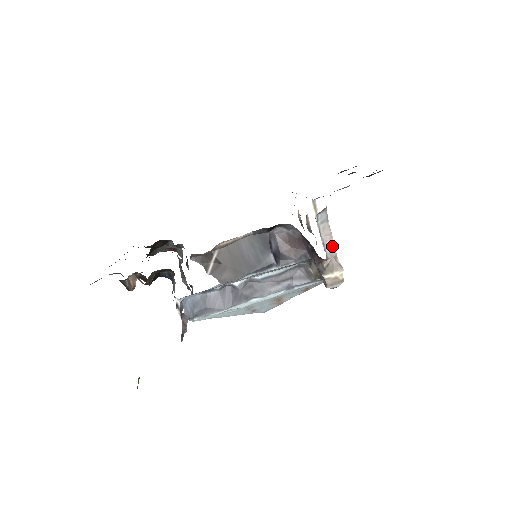
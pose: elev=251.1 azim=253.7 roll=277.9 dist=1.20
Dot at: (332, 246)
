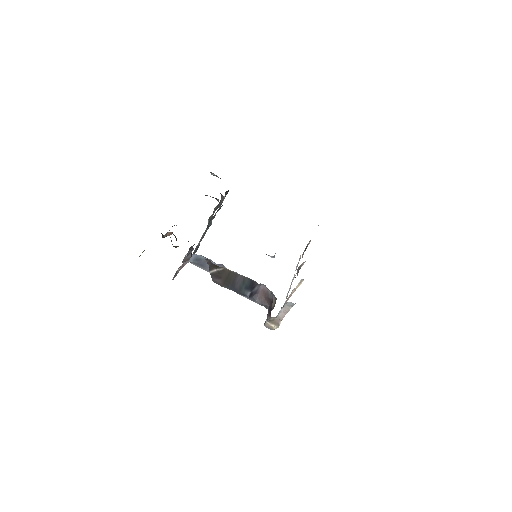
Dot at: (283, 316)
